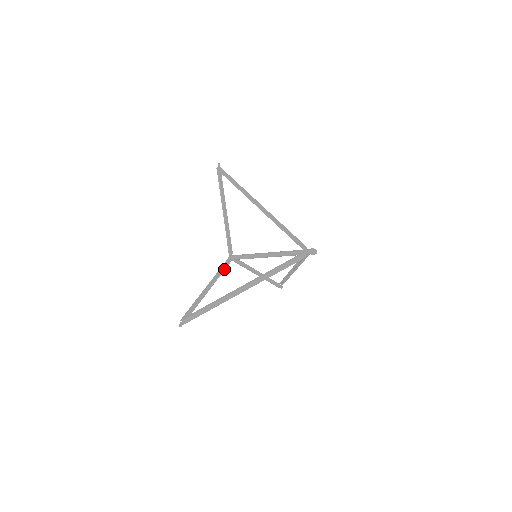
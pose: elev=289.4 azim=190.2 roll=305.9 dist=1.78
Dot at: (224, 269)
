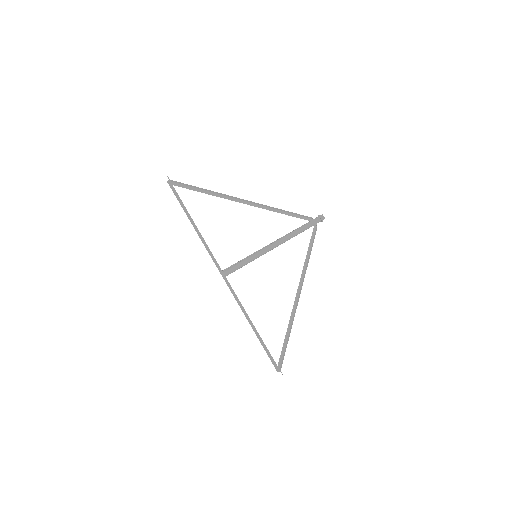
Dot at: (233, 291)
